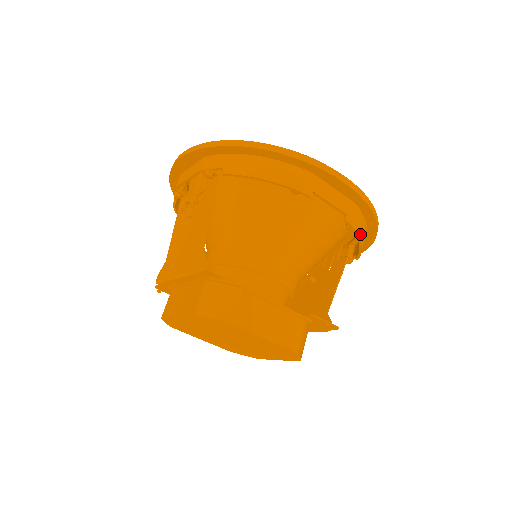
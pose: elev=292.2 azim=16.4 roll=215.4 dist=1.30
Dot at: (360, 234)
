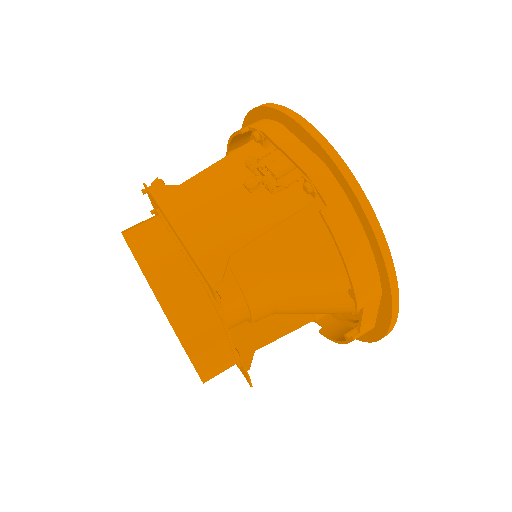
Dot at: occluded
